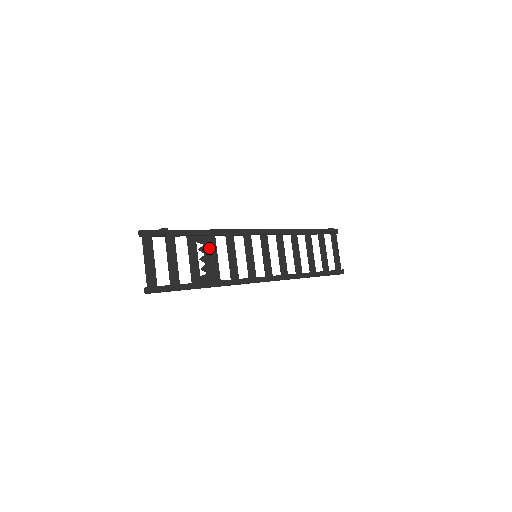
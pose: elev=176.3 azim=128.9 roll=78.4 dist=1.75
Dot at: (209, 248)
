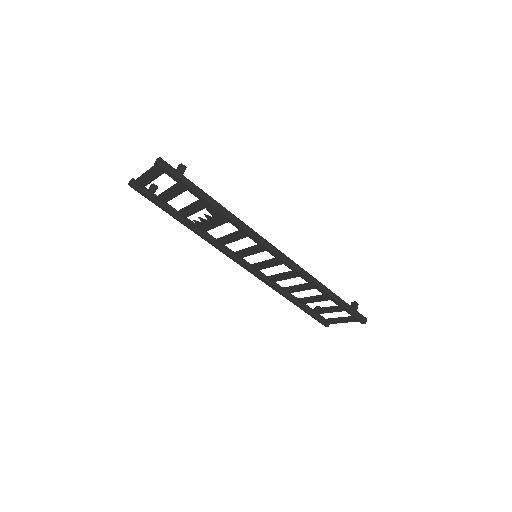
Dot at: occluded
